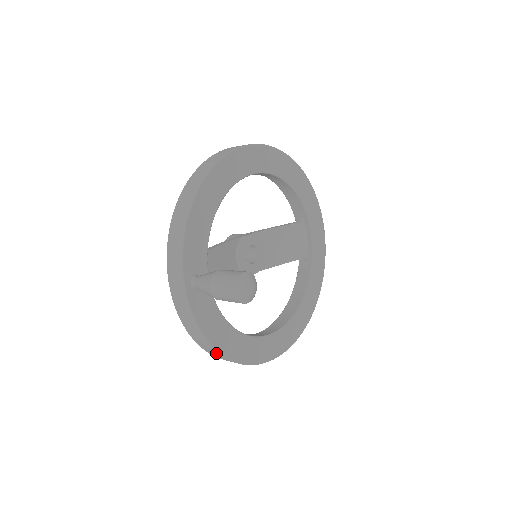
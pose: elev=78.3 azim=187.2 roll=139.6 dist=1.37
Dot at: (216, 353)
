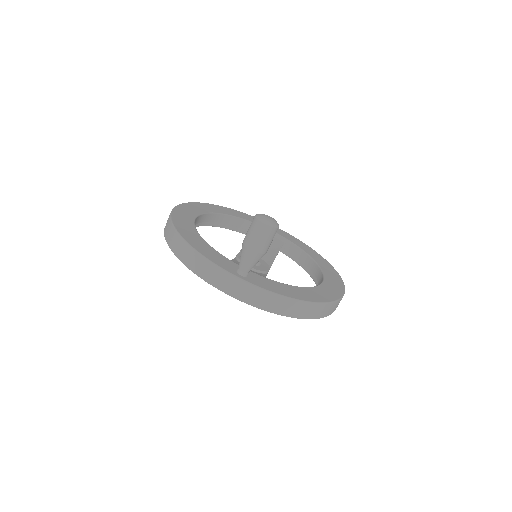
Dot at: (308, 306)
